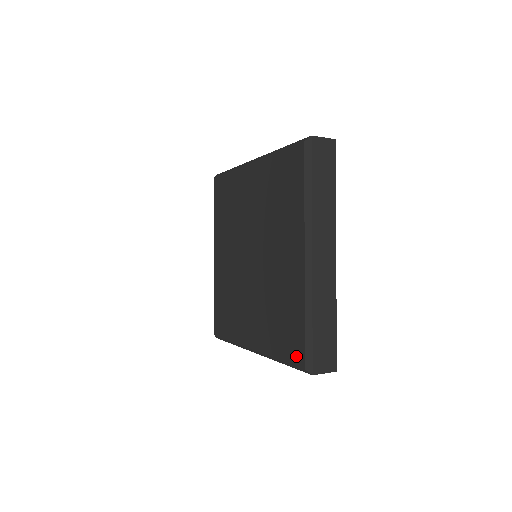
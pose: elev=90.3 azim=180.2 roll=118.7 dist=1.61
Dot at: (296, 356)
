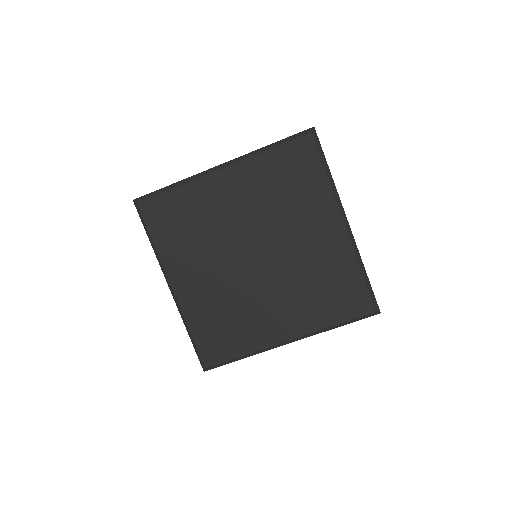
Dot at: (361, 308)
